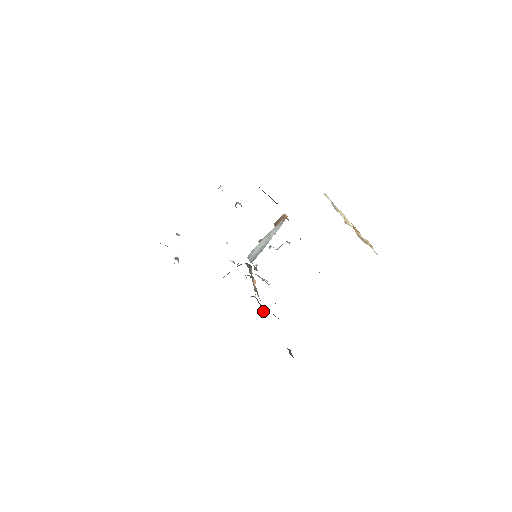
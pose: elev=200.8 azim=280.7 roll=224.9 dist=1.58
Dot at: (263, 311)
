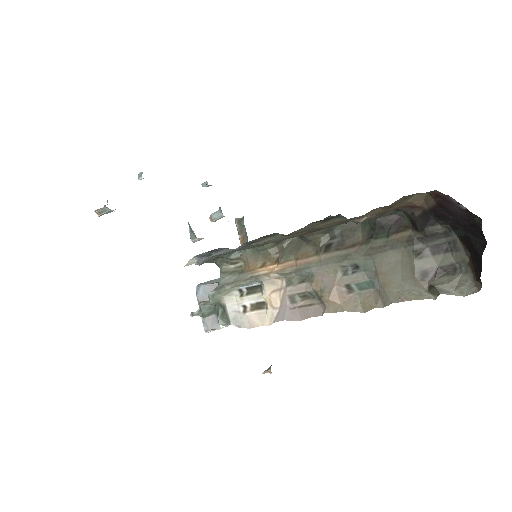
Dot at: (360, 245)
